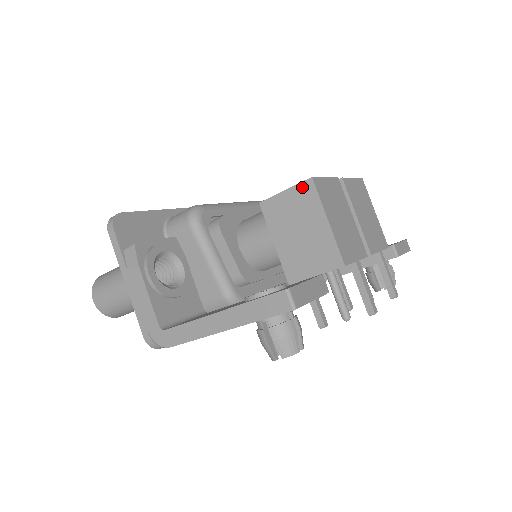
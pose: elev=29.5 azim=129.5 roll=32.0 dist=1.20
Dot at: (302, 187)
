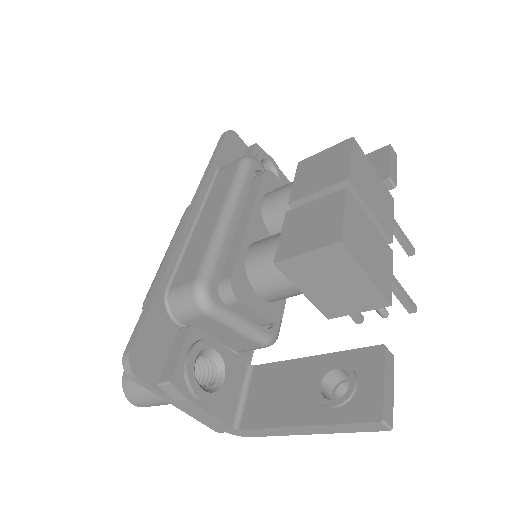
Dot at: (329, 250)
